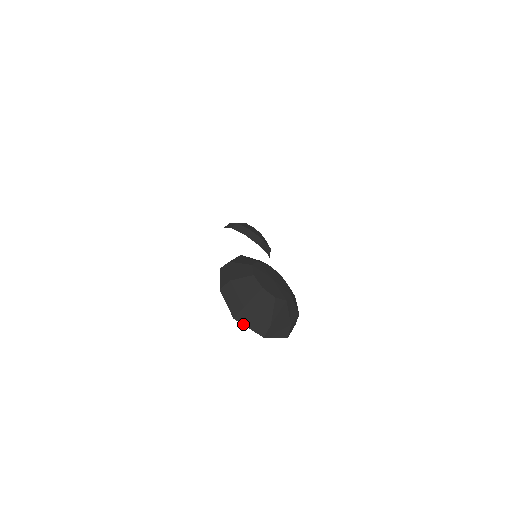
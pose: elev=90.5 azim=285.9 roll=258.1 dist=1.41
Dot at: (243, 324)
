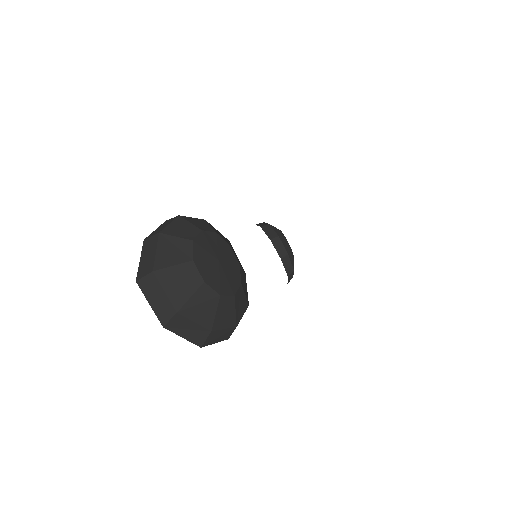
Dot at: (144, 294)
